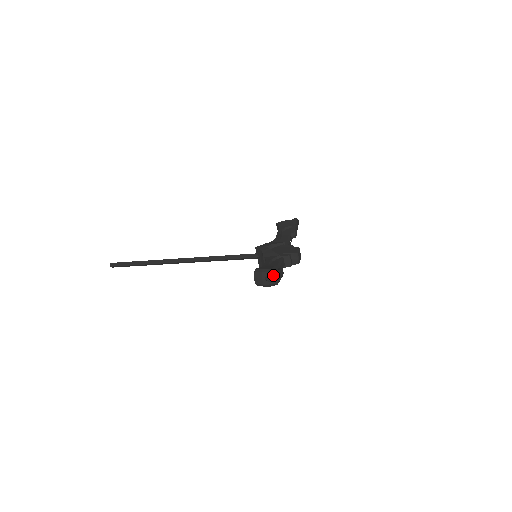
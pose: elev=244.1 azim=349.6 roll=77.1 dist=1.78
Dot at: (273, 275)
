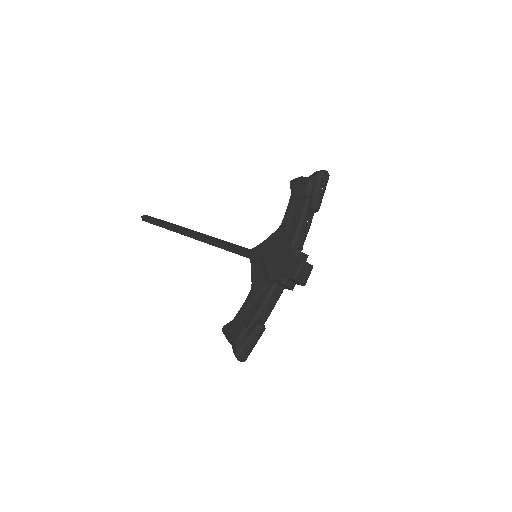
Dot at: (234, 354)
